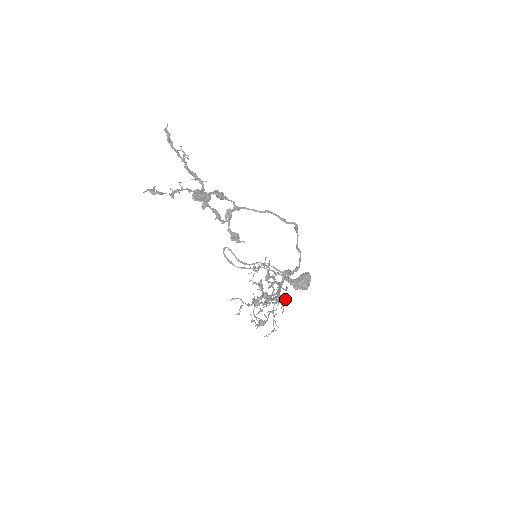
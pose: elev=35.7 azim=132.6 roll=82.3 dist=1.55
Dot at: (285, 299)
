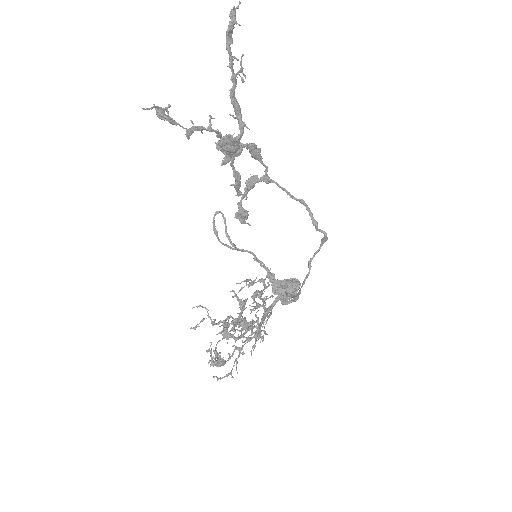
Dot at: occluded
